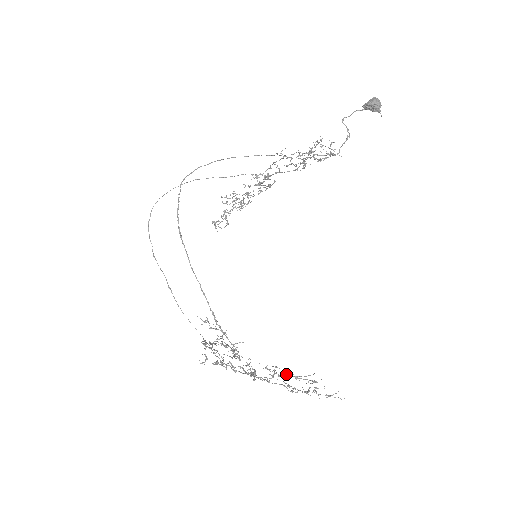
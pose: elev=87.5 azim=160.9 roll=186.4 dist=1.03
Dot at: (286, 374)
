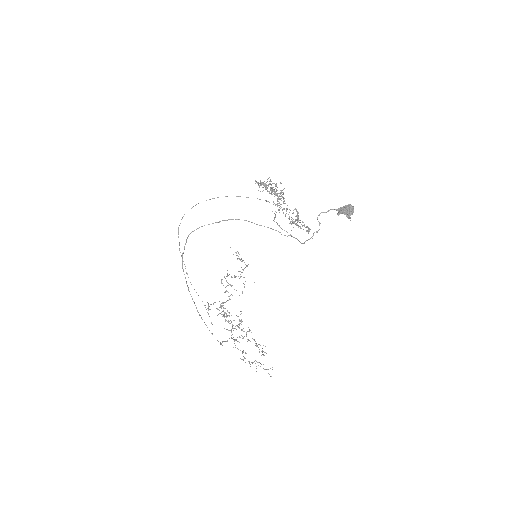
Dot at: occluded
